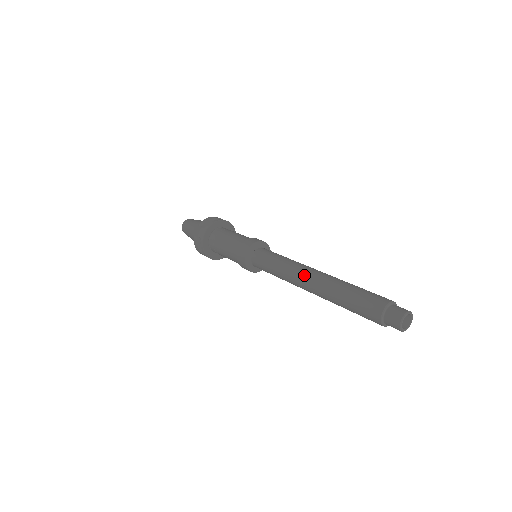
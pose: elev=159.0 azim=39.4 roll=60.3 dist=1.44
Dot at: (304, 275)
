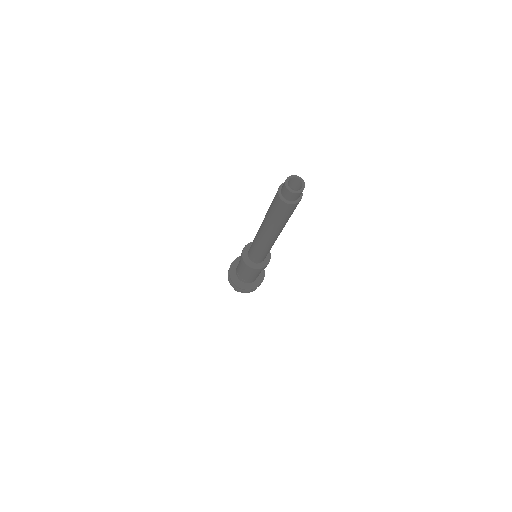
Dot at: occluded
